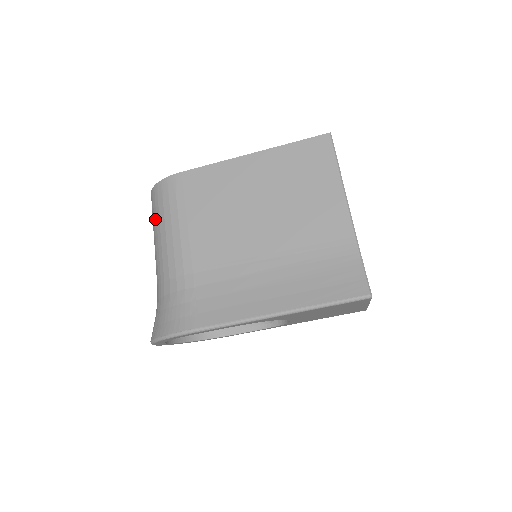
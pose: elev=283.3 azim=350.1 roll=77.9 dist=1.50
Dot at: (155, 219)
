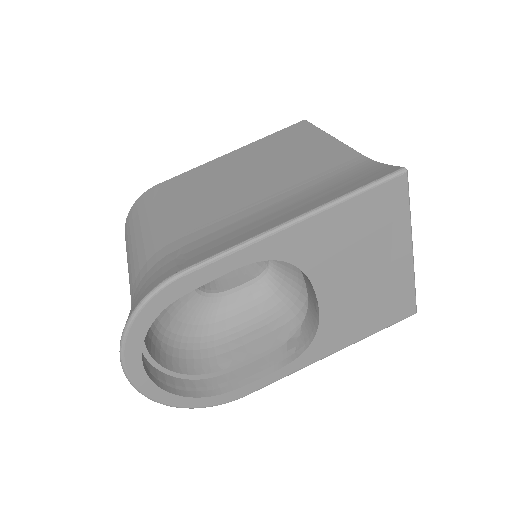
Dot at: (129, 236)
